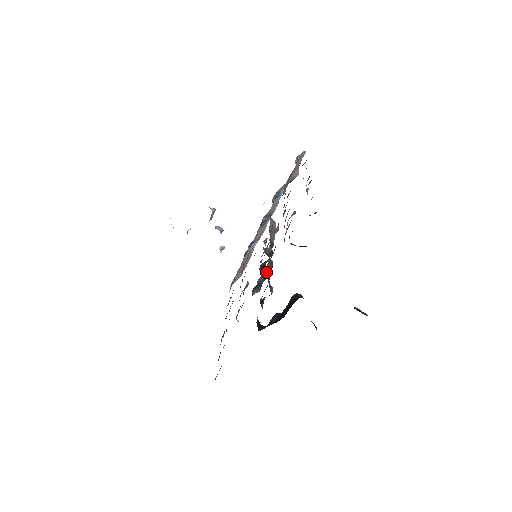
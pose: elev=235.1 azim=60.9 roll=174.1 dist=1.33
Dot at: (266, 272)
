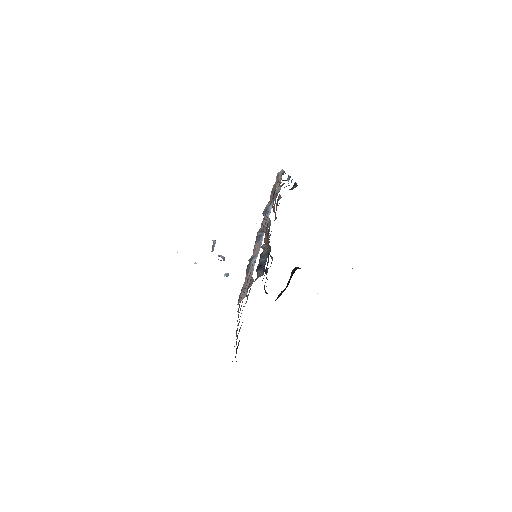
Dot at: (266, 254)
